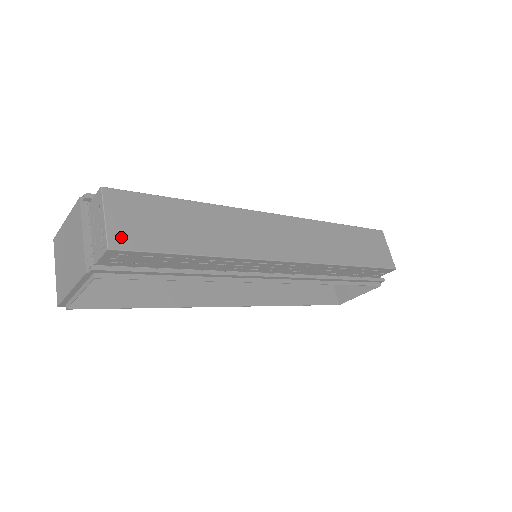
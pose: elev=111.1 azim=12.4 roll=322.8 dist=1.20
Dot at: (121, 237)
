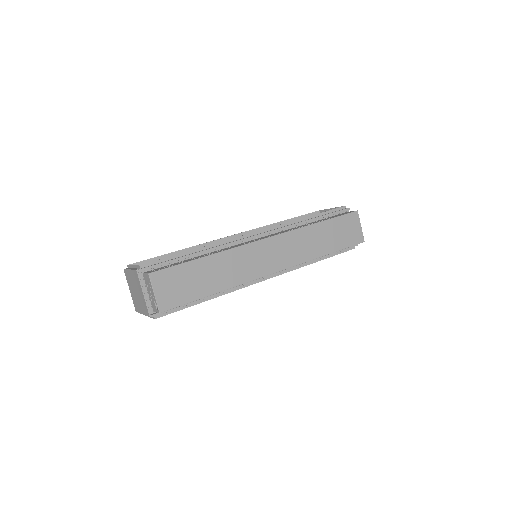
Dot at: (165, 302)
